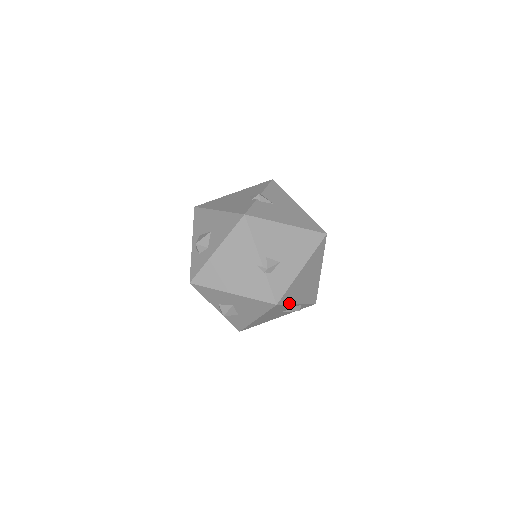
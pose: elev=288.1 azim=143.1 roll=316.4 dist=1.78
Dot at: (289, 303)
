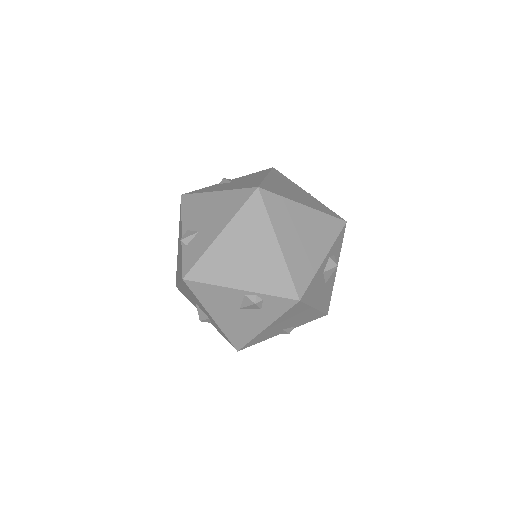
Dot at: (215, 283)
